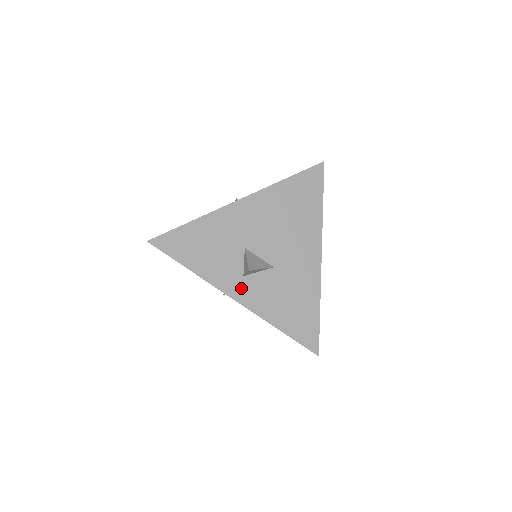
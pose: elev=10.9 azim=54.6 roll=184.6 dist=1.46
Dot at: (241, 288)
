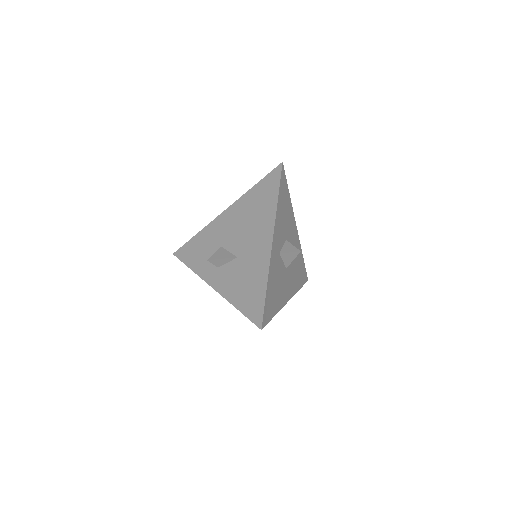
Dot at: (216, 277)
